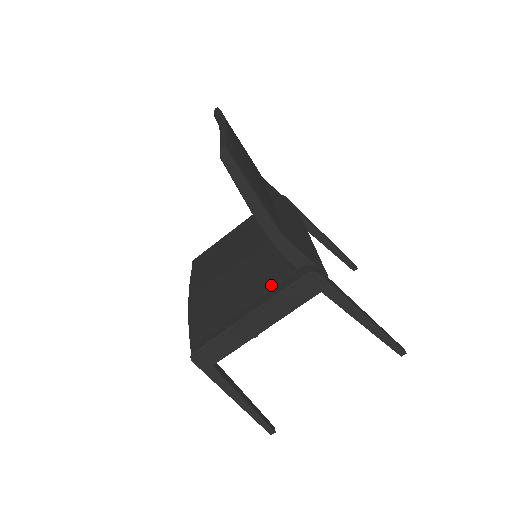
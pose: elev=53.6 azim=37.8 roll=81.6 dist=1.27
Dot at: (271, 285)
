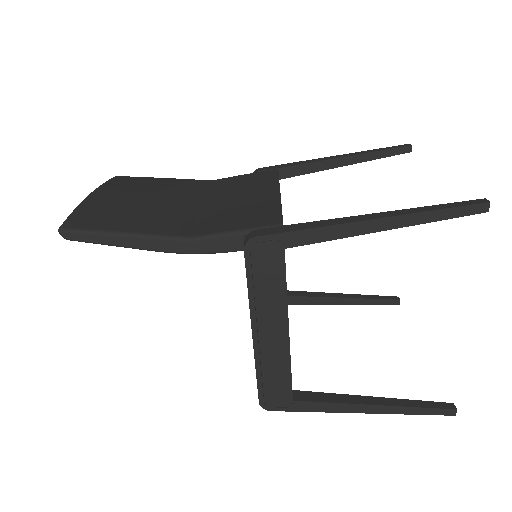
Dot at: occluded
